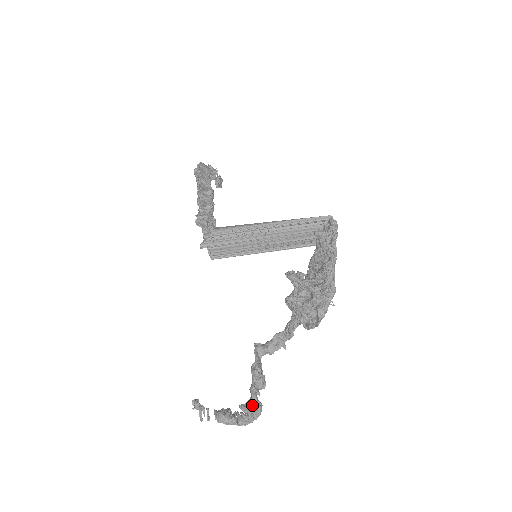
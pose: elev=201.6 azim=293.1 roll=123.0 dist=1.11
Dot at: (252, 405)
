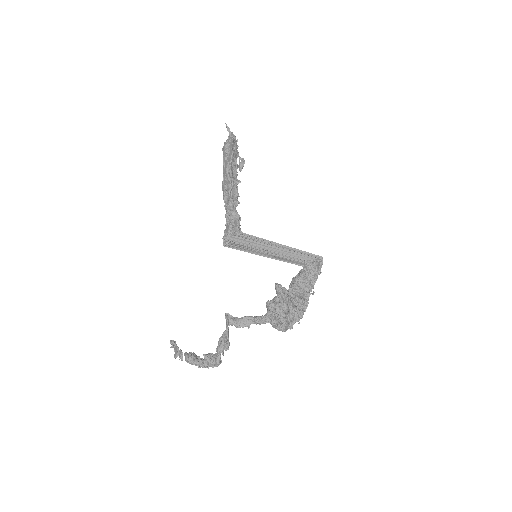
Dot at: (215, 360)
